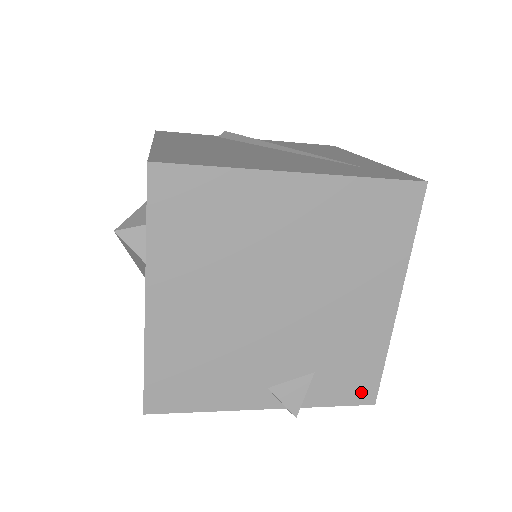
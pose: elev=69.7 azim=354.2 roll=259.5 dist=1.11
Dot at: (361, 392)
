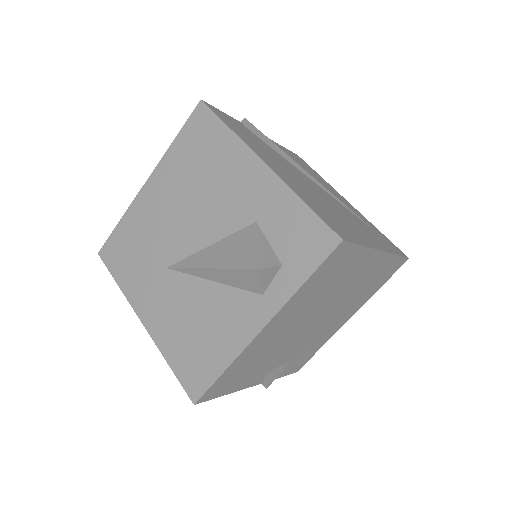
Dot at: (298, 367)
